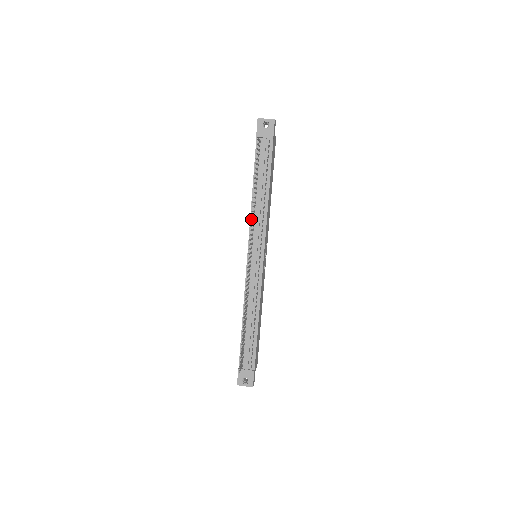
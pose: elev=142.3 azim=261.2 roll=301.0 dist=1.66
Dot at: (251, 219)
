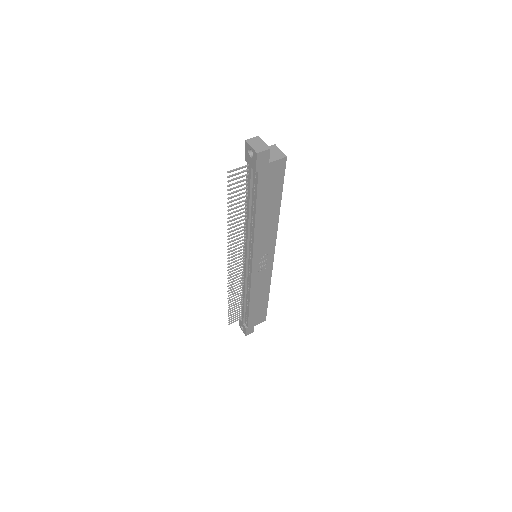
Dot at: (245, 229)
